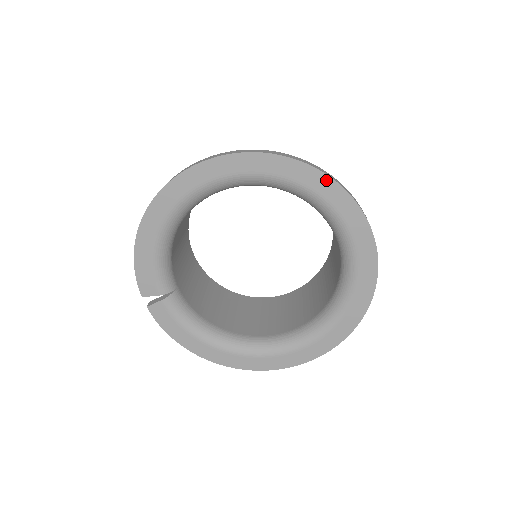
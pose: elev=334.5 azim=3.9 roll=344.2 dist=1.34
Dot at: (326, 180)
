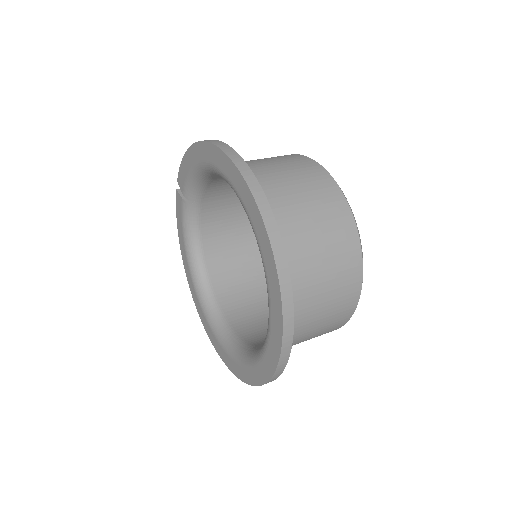
Dot at: (279, 298)
